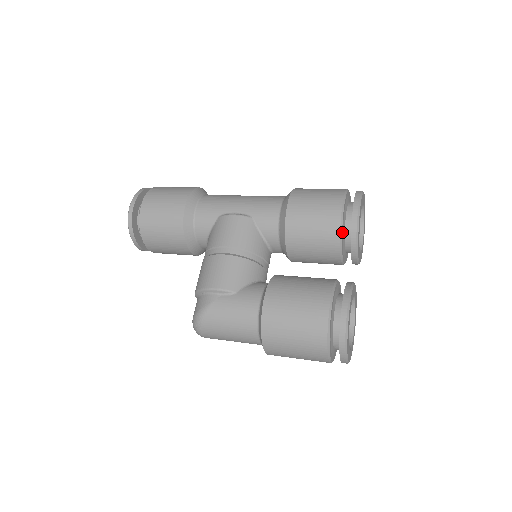
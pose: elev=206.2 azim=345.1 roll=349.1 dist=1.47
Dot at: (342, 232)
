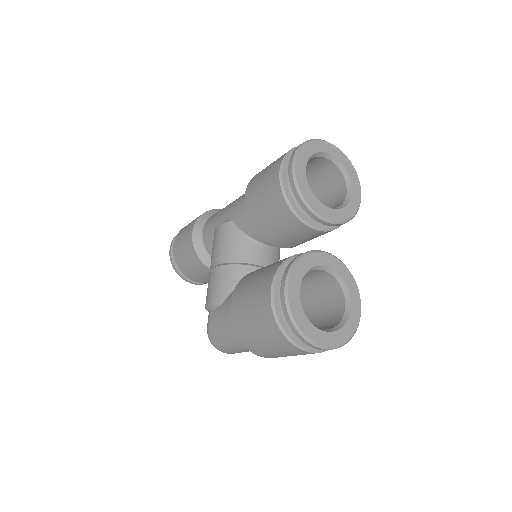
Dot at: (290, 198)
